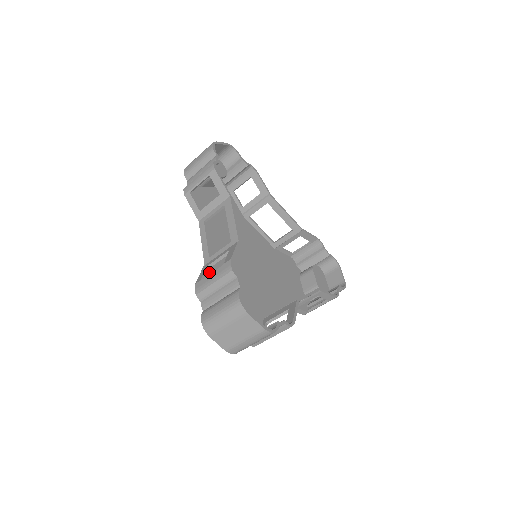
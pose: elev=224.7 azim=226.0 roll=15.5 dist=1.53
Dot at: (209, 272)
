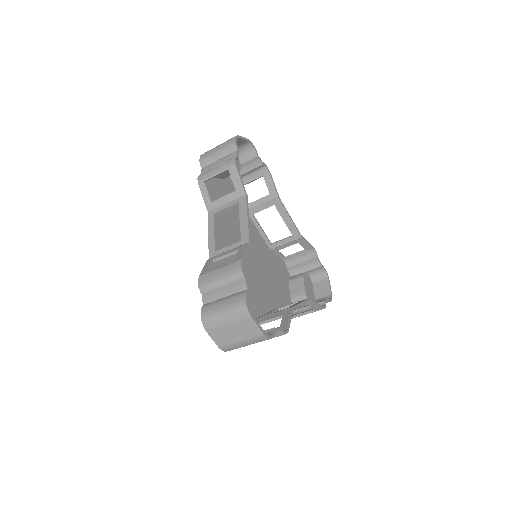
Dot at: (213, 266)
